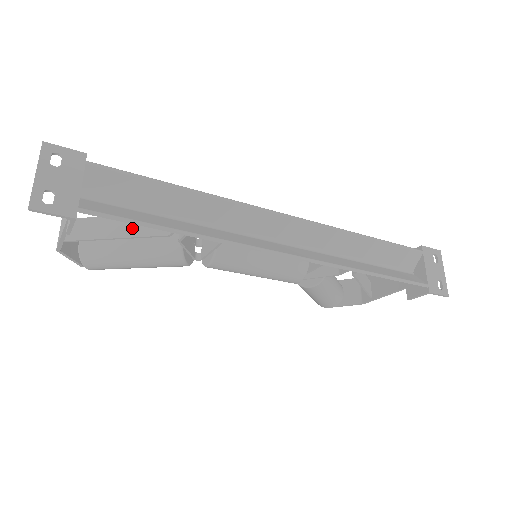
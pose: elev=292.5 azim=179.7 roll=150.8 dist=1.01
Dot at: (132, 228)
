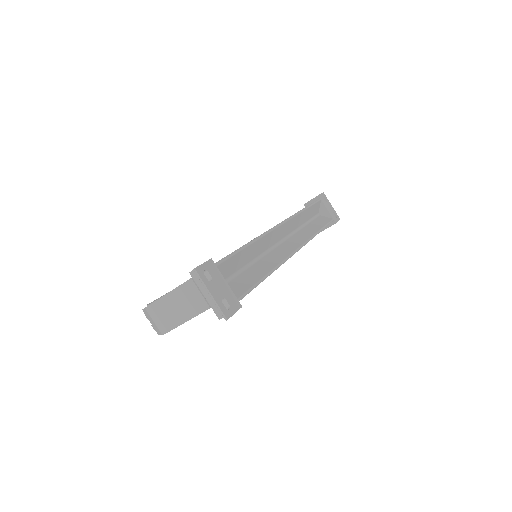
Dot at: occluded
